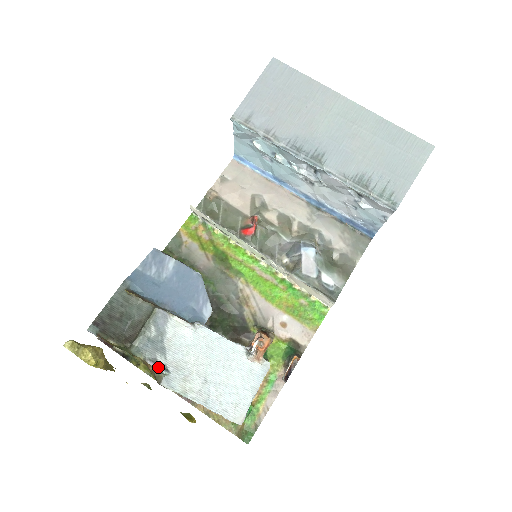
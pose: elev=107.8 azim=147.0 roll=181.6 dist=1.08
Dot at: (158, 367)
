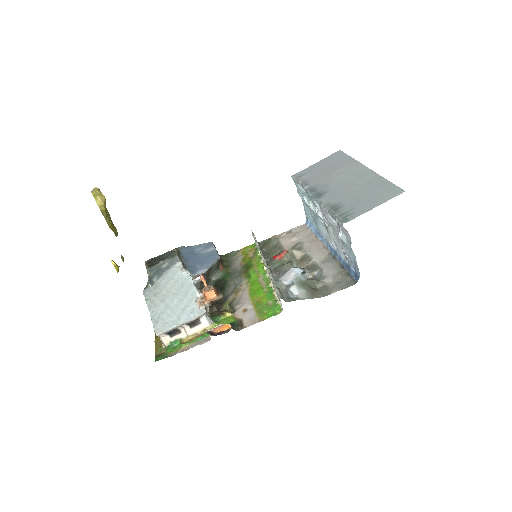
Dot at: (150, 281)
